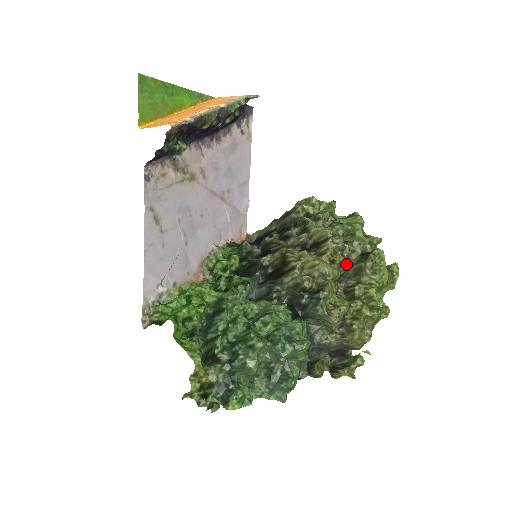
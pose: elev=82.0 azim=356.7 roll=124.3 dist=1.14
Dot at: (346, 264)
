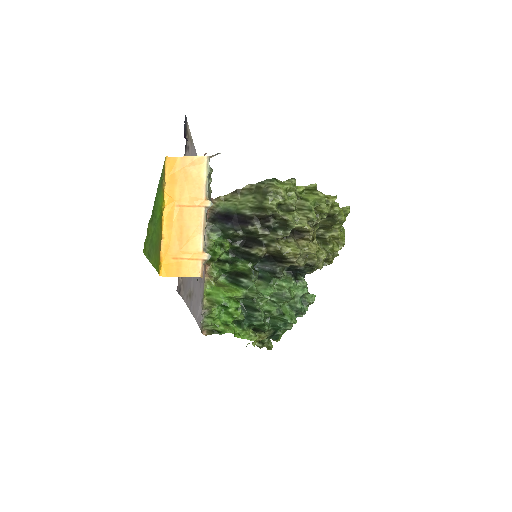
Dot at: occluded
